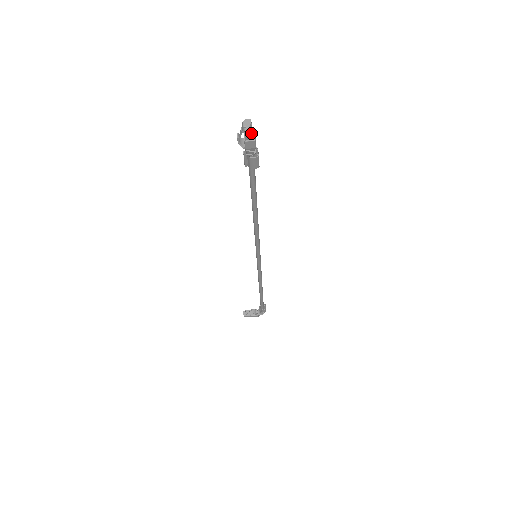
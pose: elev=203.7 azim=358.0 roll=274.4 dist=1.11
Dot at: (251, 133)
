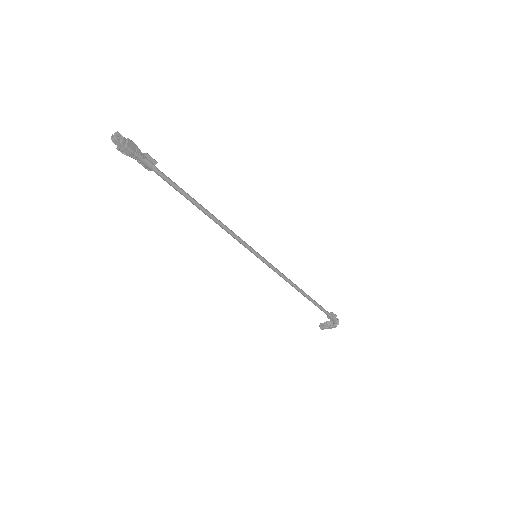
Dot at: (118, 141)
